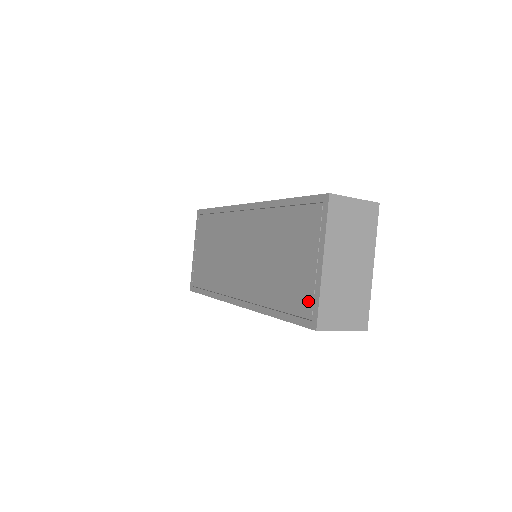
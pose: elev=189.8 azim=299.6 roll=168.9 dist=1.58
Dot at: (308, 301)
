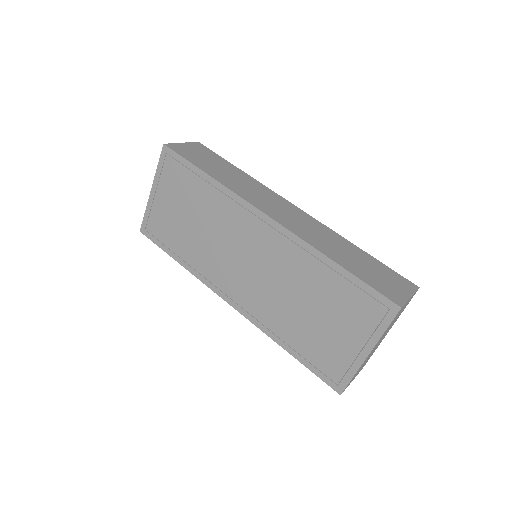
Dot at: (338, 370)
